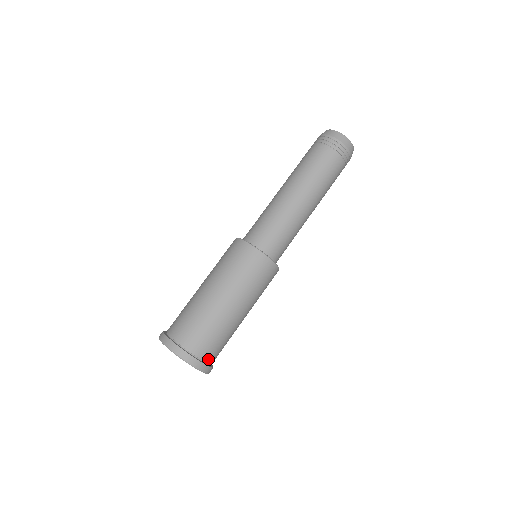
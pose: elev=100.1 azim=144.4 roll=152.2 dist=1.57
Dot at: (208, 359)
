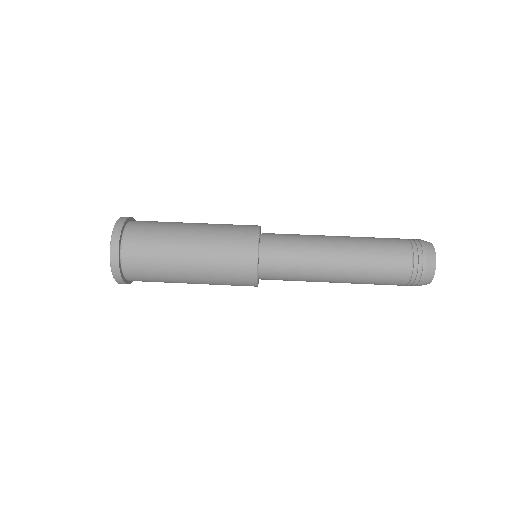
Dot at: (126, 265)
